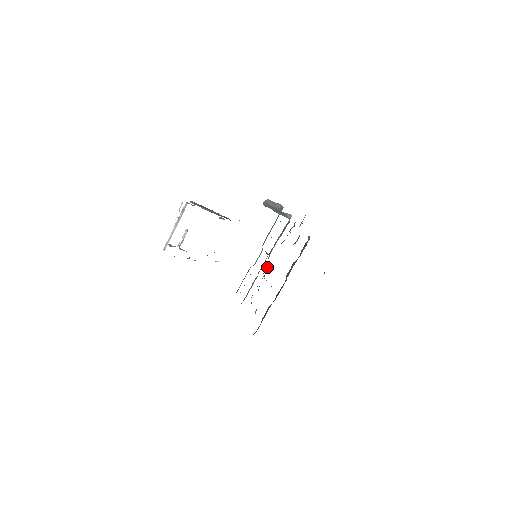
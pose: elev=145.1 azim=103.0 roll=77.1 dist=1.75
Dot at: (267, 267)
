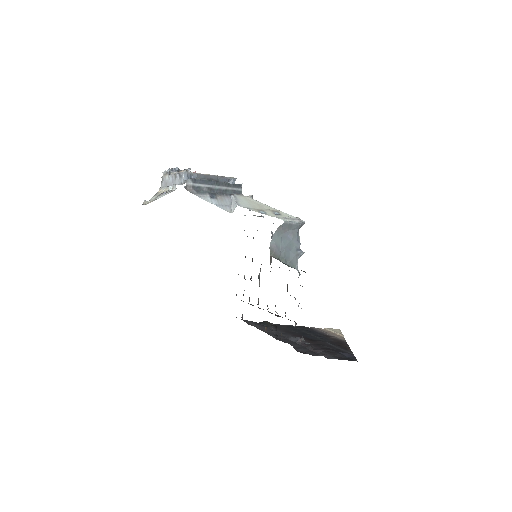
Dot at: occluded
